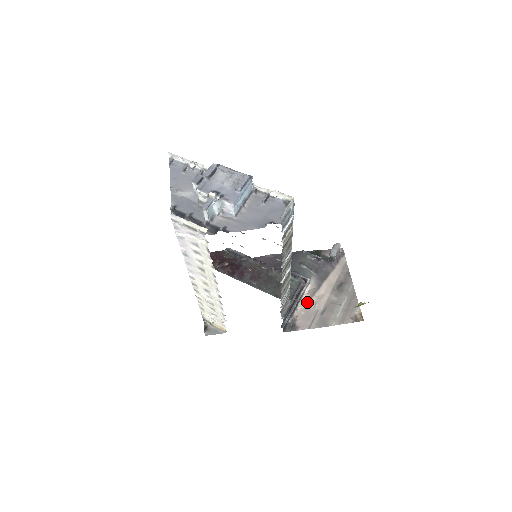
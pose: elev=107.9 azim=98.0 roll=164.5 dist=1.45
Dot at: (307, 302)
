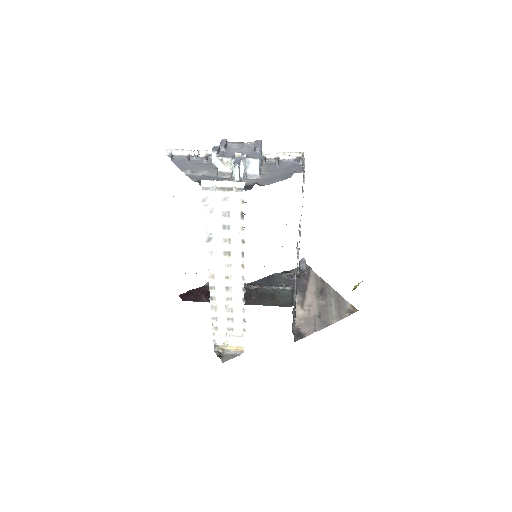
Dot at: (301, 312)
